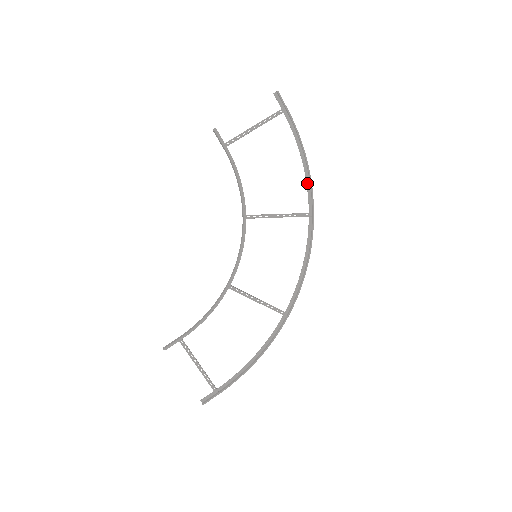
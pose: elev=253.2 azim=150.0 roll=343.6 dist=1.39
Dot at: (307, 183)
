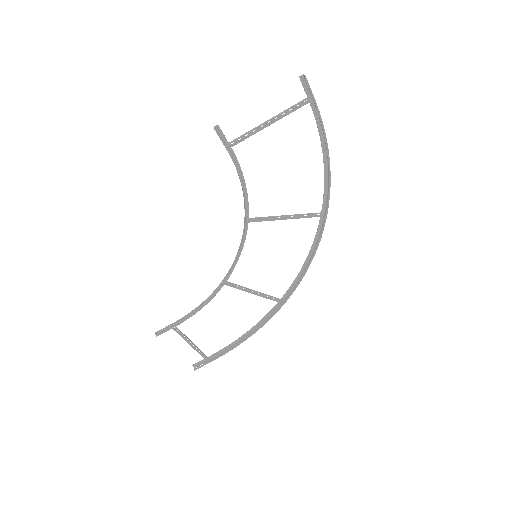
Dot at: (325, 182)
